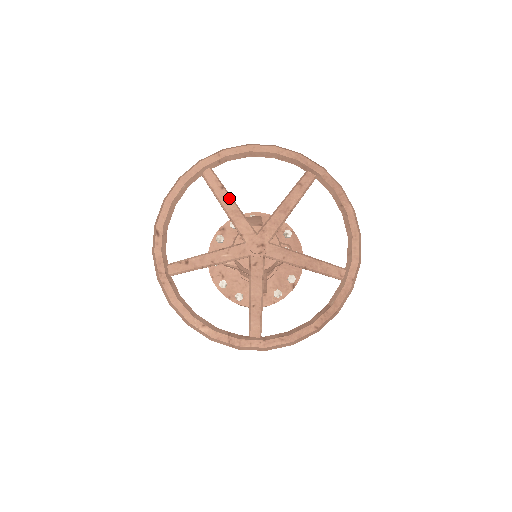
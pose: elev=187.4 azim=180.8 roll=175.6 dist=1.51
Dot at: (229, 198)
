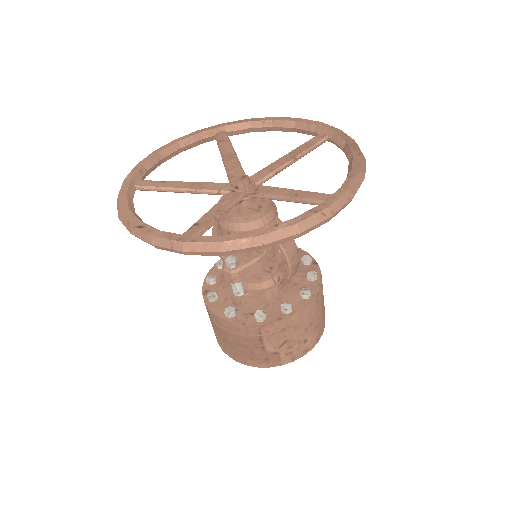
Dot at: (177, 182)
